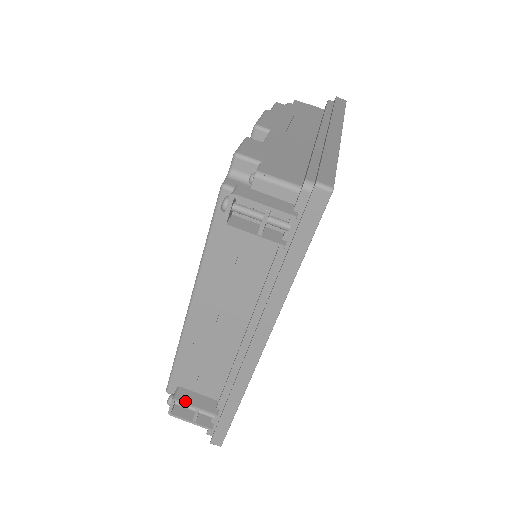
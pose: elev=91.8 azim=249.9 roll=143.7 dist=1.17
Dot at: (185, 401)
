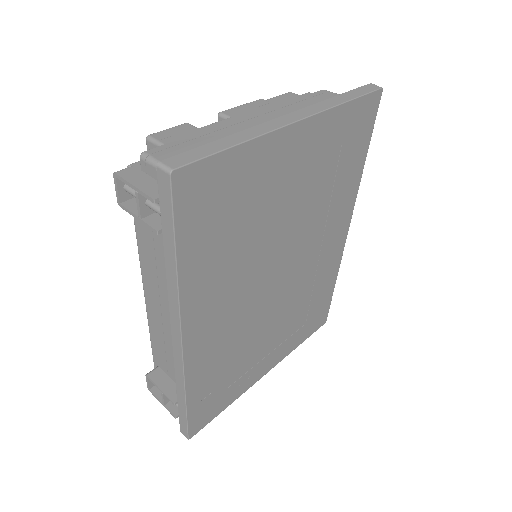
Dot at: (154, 380)
